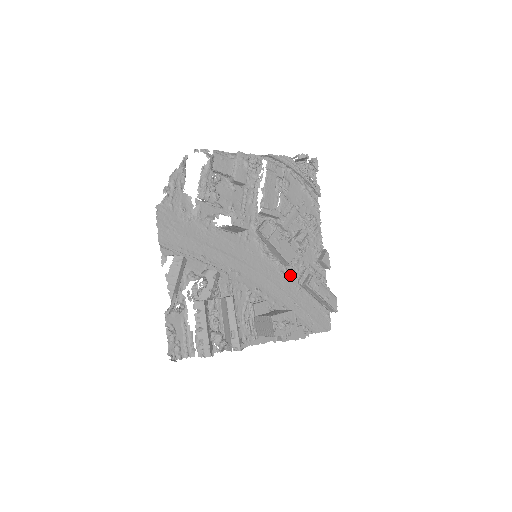
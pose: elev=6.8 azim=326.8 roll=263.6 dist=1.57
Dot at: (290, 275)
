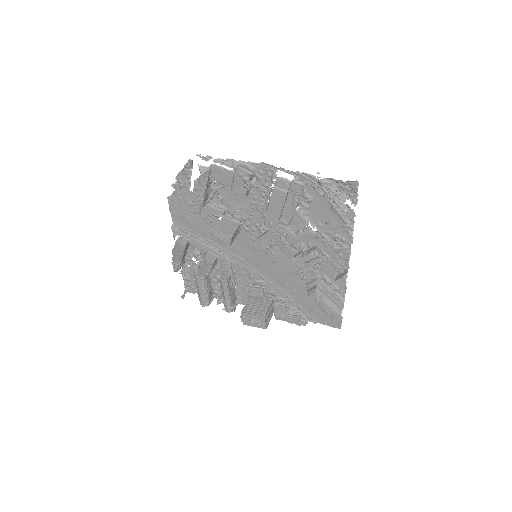
Dot at: (299, 277)
